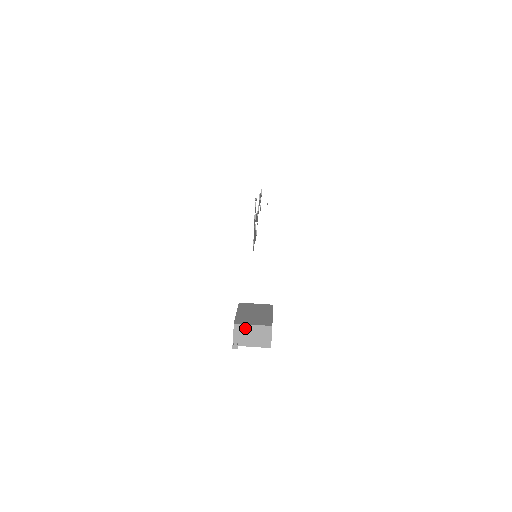
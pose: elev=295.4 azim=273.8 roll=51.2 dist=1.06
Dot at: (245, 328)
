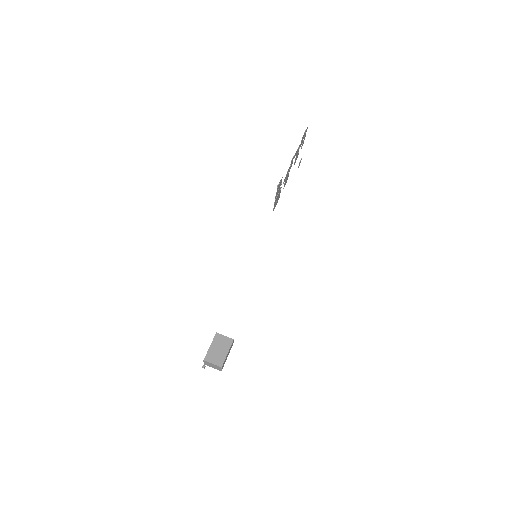
Dot at: (209, 363)
